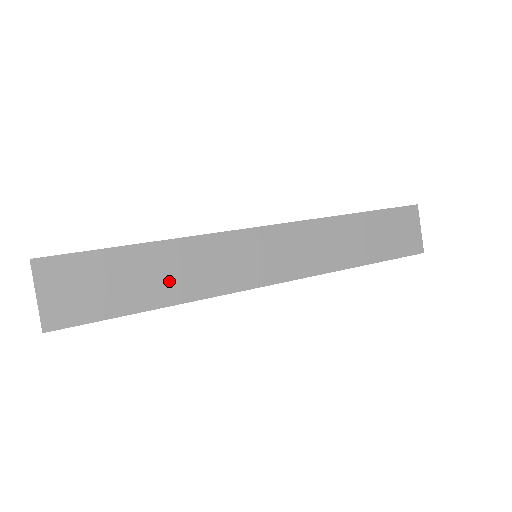
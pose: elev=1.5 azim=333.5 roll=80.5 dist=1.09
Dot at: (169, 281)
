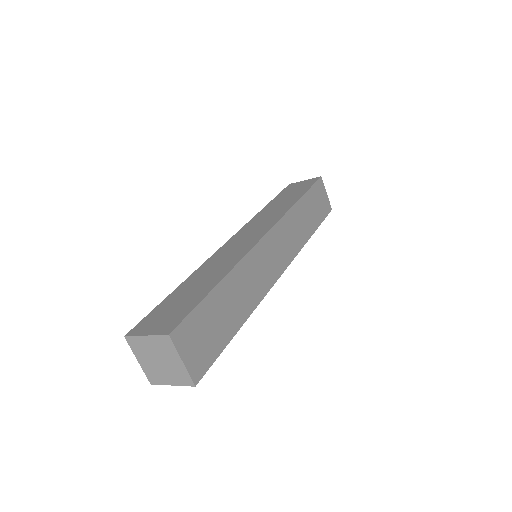
Dot at: (239, 303)
